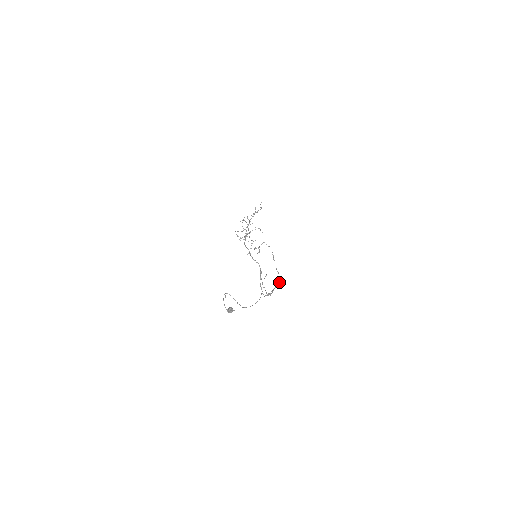
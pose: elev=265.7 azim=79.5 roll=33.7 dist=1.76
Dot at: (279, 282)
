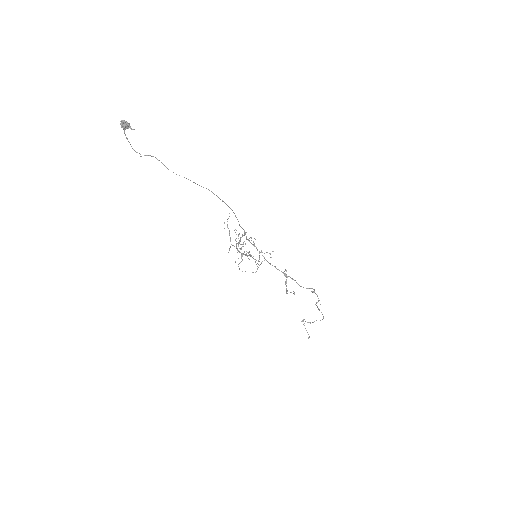
Dot at: occluded
